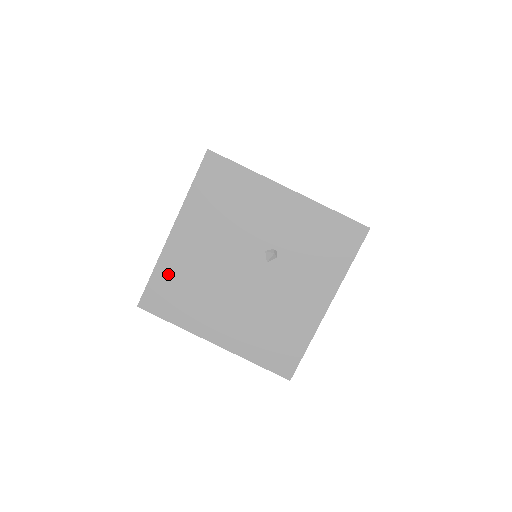
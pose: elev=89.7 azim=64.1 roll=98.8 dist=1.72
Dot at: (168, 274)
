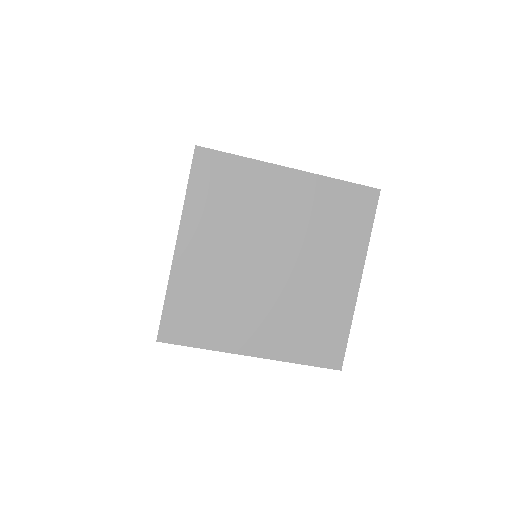
Dot at: occluded
